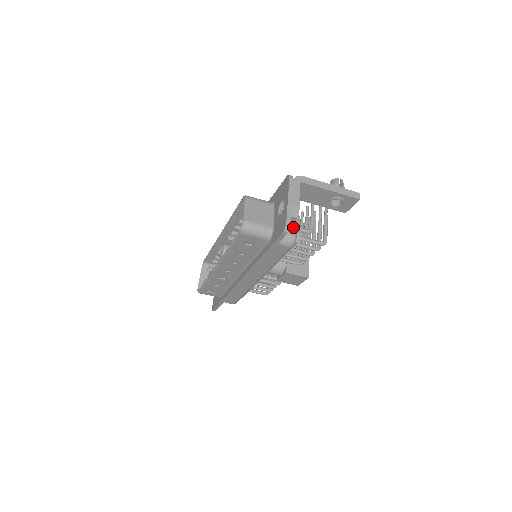
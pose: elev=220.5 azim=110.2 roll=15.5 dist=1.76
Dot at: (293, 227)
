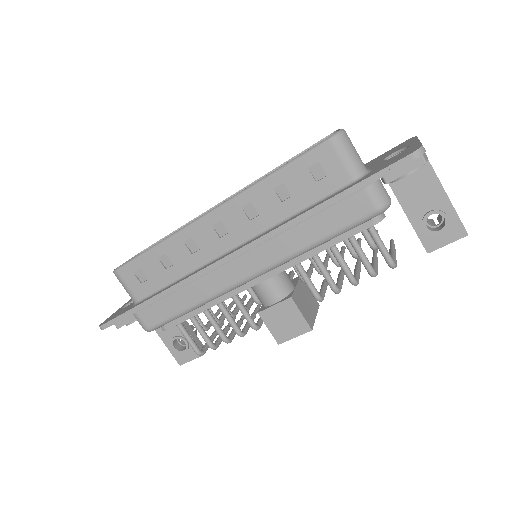
Dot at: occluded
